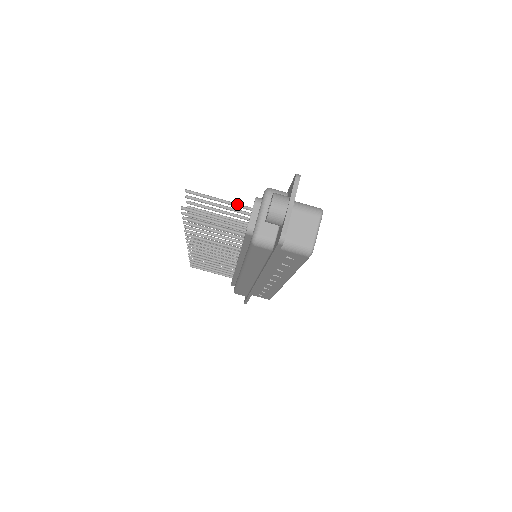
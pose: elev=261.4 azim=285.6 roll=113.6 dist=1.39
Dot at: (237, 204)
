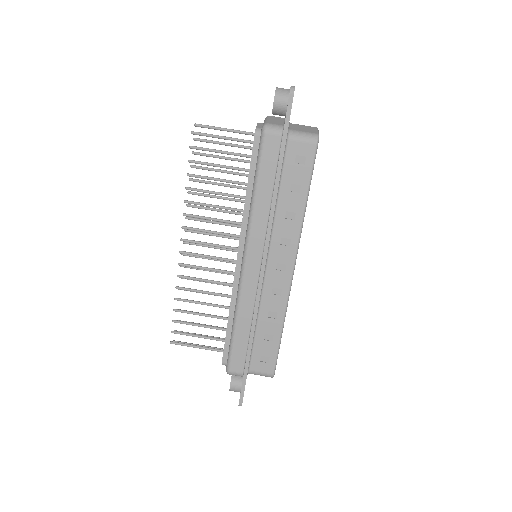
Dot at: (242, 131)
